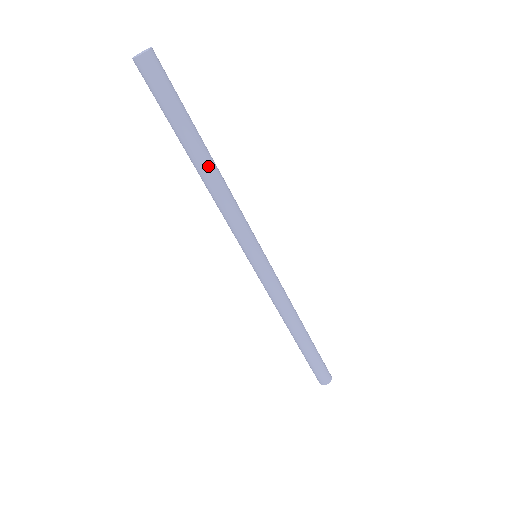
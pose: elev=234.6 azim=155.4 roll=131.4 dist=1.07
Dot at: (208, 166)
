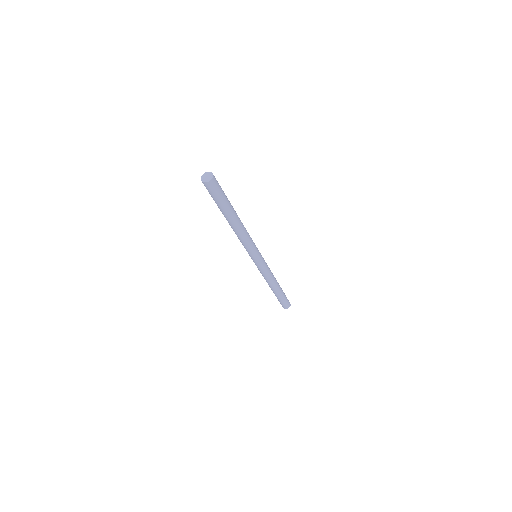
Dot at: (232, 225)
